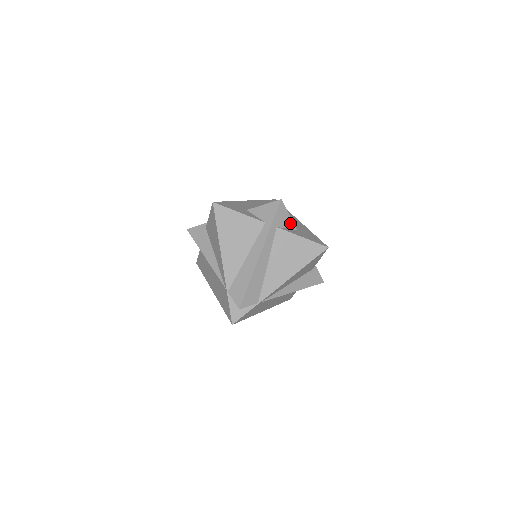
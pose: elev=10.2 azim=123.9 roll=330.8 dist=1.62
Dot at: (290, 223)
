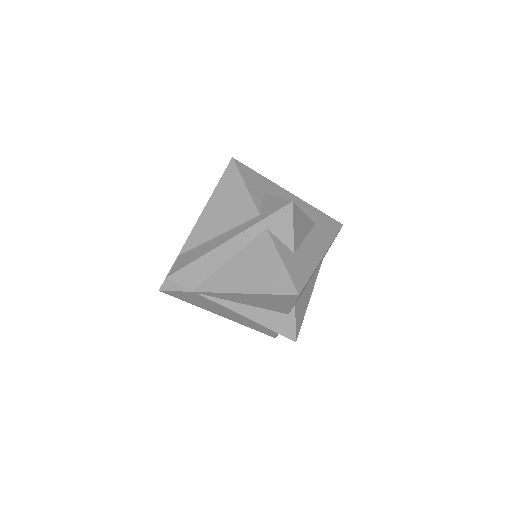
Dot at: (289, 238)
